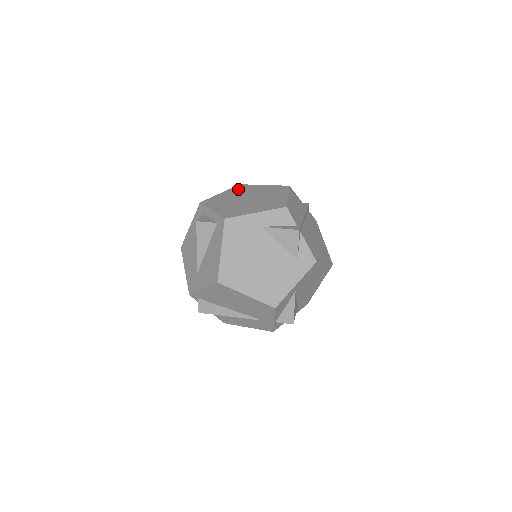
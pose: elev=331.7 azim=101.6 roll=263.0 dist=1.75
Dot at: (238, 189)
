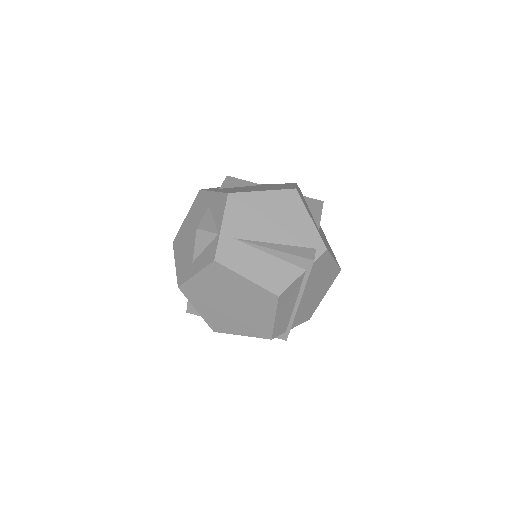
Dot at: (215, 276)
